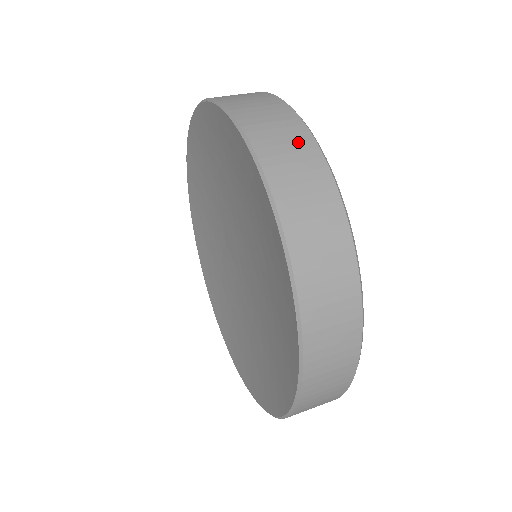
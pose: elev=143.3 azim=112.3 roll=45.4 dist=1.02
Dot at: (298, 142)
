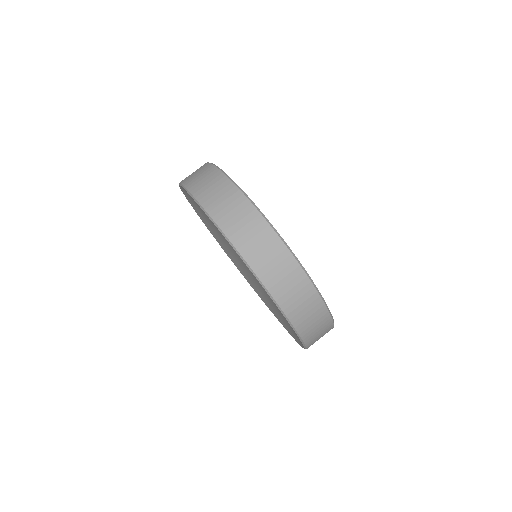
Dot at: (217, 182)
